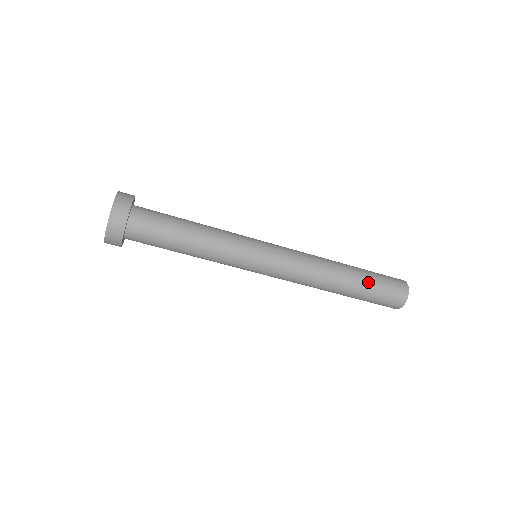
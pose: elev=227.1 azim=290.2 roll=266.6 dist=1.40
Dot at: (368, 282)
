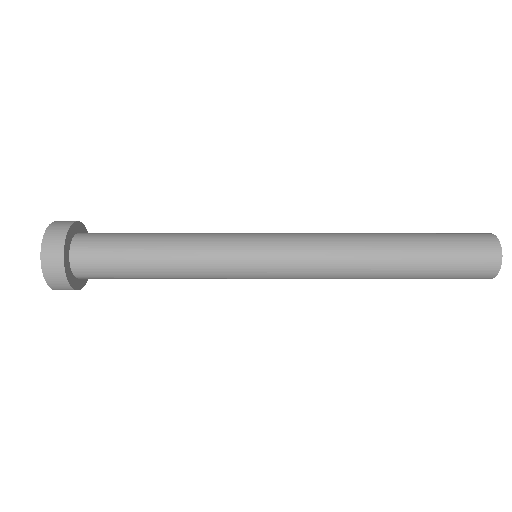
Dot at: occluded
